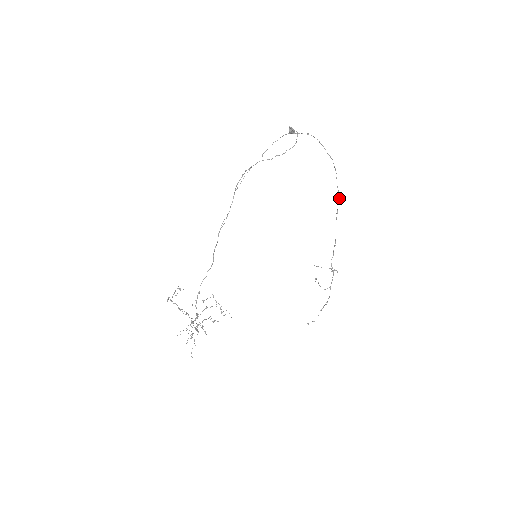
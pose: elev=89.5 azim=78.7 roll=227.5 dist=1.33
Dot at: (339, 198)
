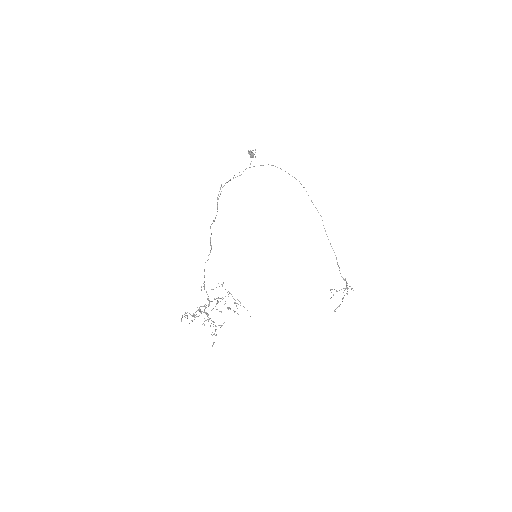
Dot at: occluded
